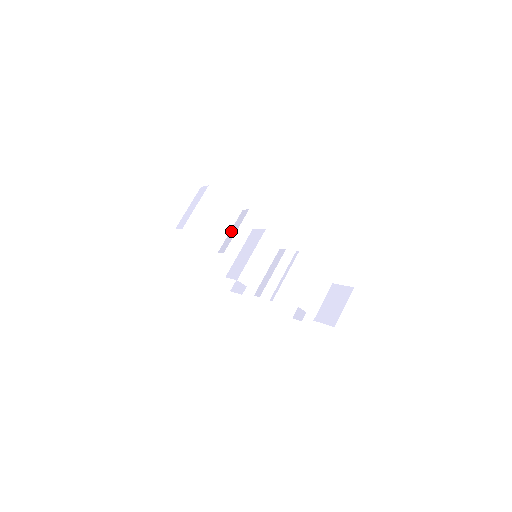
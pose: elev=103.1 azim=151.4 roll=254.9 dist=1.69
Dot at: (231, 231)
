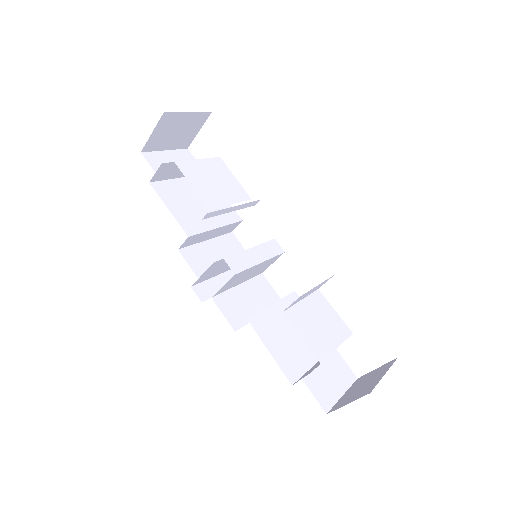
Dot at: occluded
